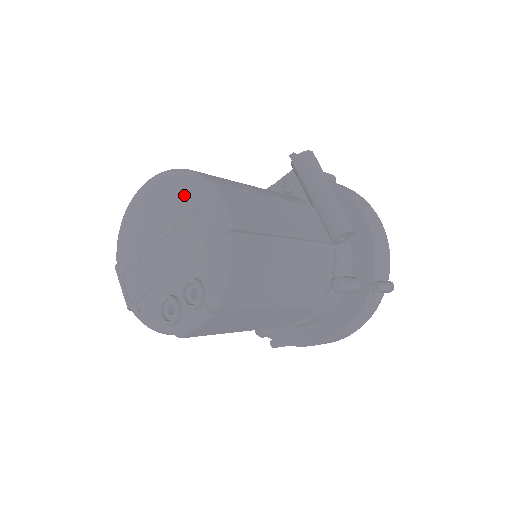
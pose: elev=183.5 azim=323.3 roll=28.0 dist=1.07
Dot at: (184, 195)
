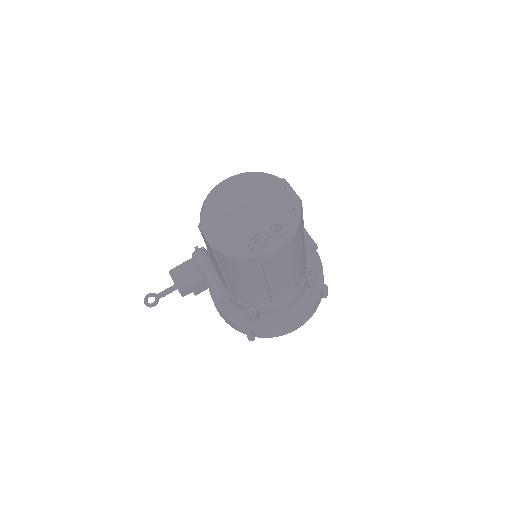
Dot at: (265, 183)
